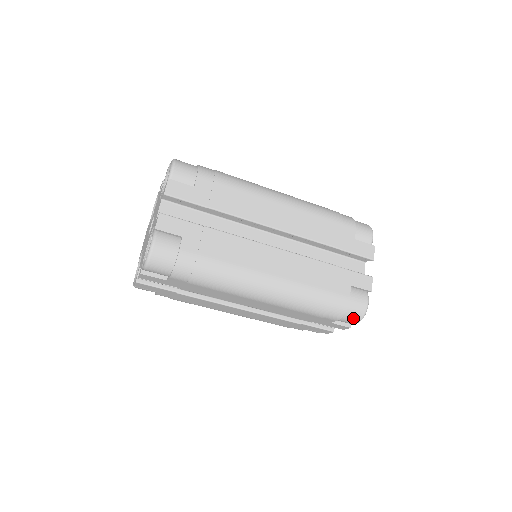
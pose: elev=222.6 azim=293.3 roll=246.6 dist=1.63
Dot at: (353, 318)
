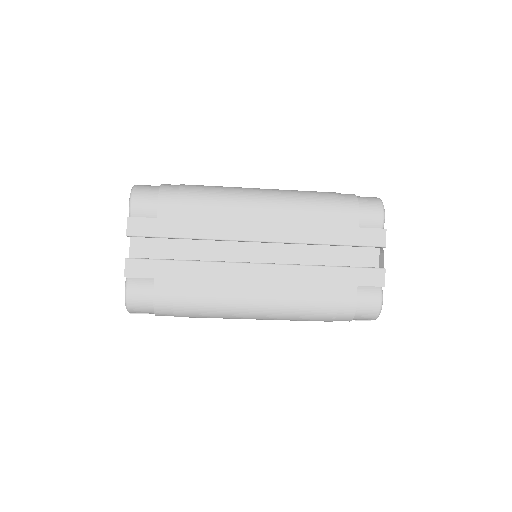
Dot at: (367, 318)
